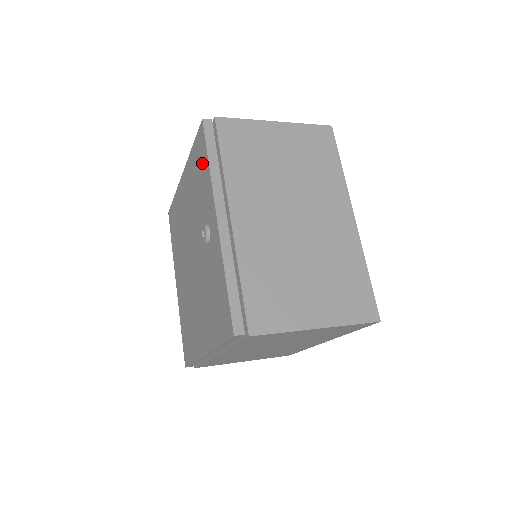
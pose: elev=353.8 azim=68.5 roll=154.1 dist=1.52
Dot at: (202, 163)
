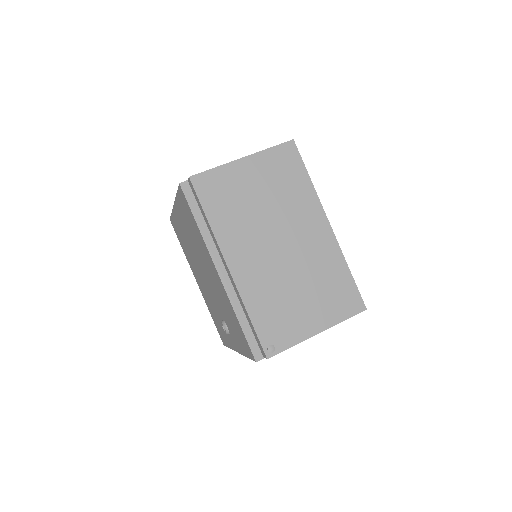
Dot at: (242, 343)
